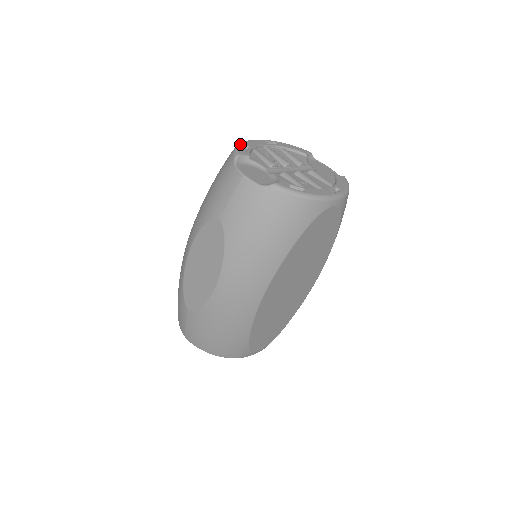
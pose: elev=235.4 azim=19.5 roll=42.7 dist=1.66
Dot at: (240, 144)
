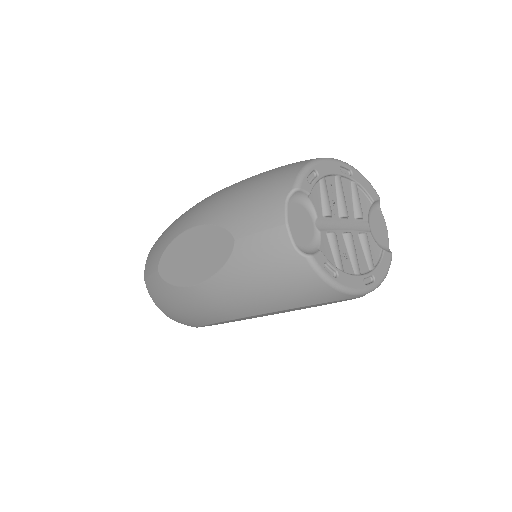
Dot at: (311, 166)
